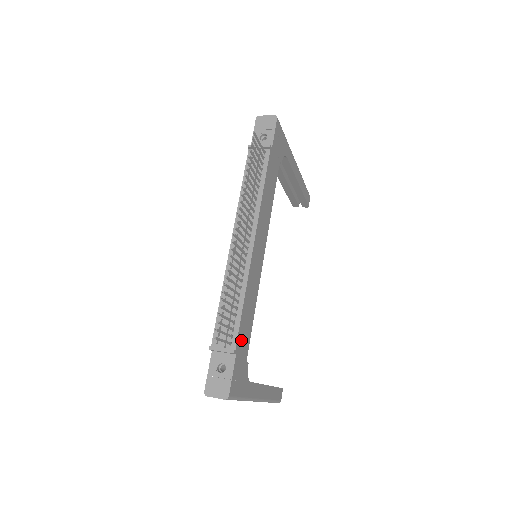
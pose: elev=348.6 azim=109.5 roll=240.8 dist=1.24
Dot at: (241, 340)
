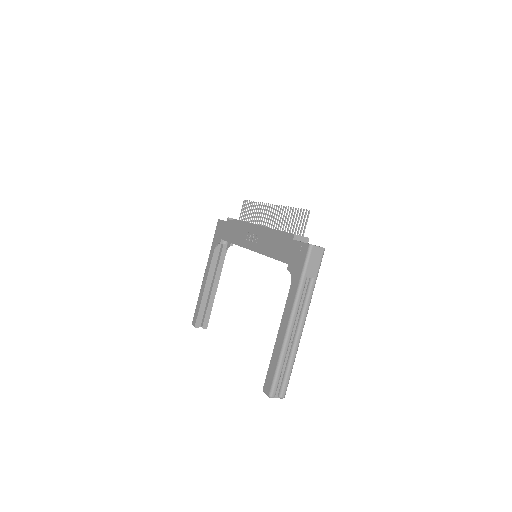
Dot at: occluded
